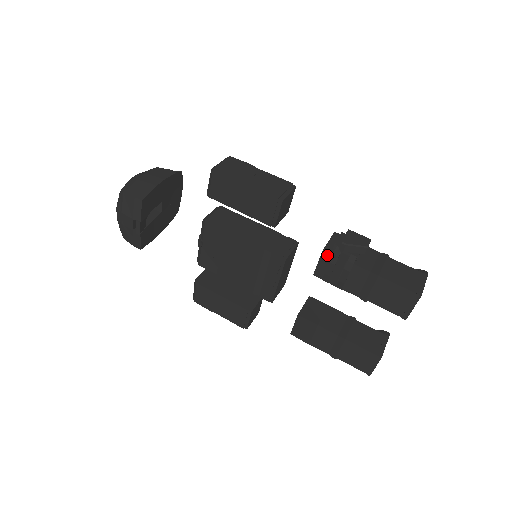
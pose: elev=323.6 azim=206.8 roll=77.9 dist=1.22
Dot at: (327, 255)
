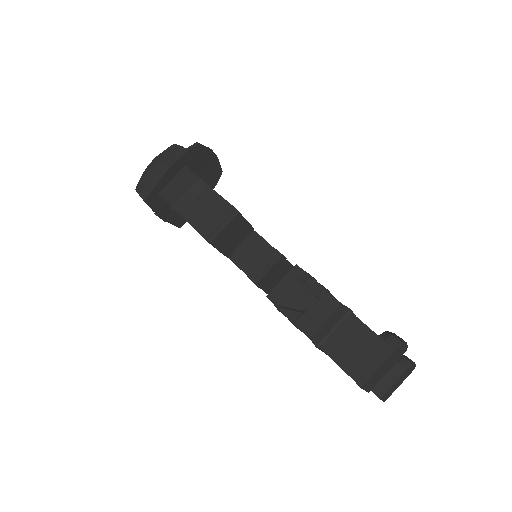
Dot at: (272, 302)
